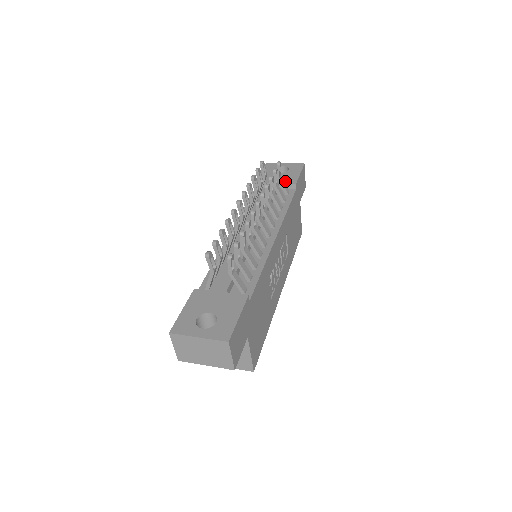
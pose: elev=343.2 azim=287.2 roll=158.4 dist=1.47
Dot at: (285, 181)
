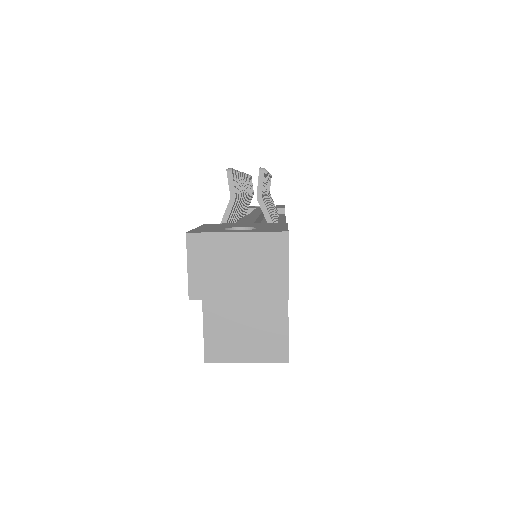
Dot at: occluded
